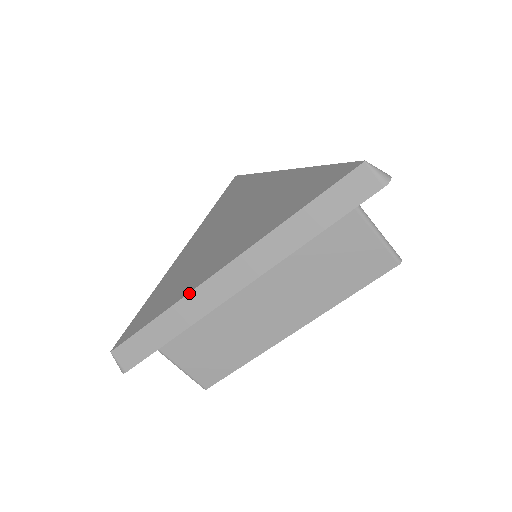
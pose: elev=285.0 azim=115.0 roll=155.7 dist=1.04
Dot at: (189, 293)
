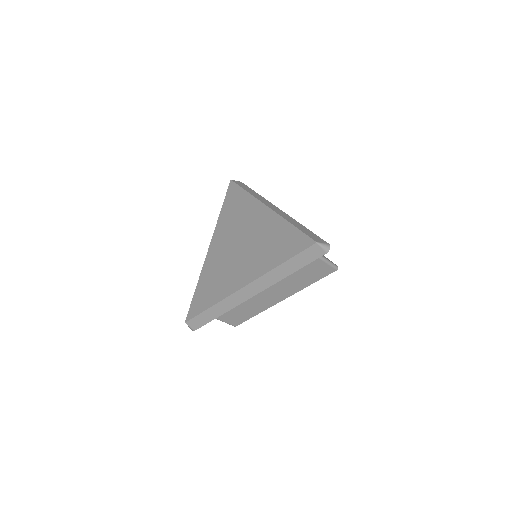
Dot at: (227, 297)
